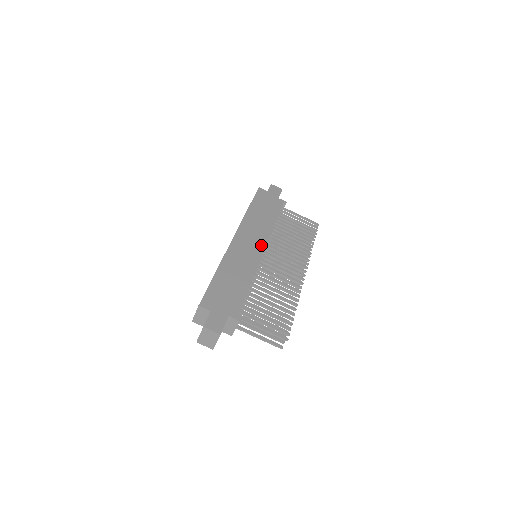
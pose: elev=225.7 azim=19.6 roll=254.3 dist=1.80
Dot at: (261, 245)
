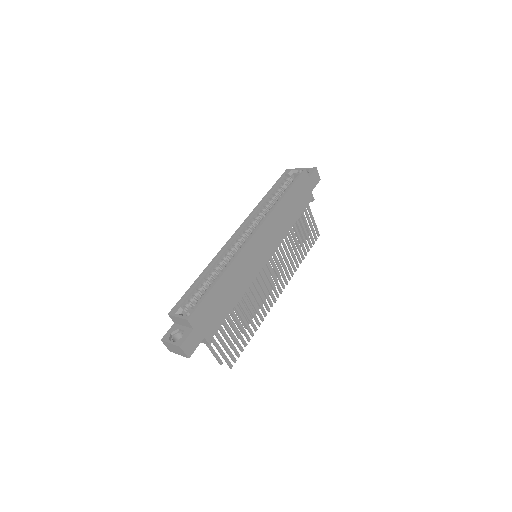
Dot at: (269, 253)
